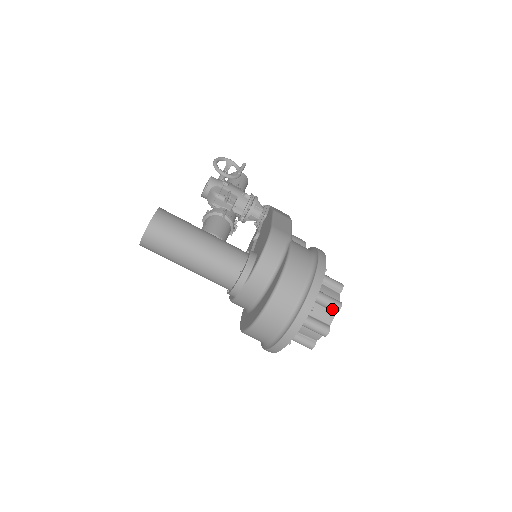
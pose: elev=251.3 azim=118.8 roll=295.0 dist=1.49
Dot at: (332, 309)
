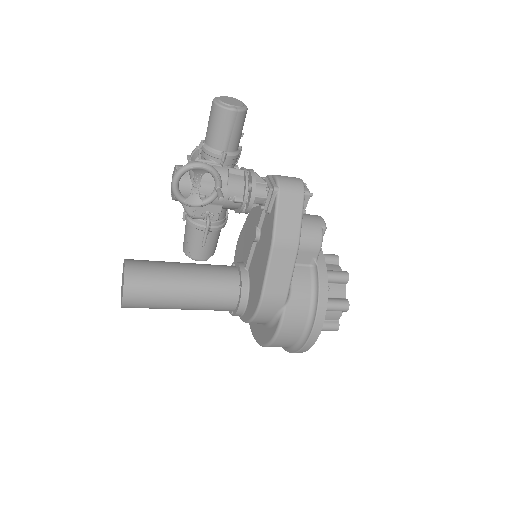
Dot at: occluded
